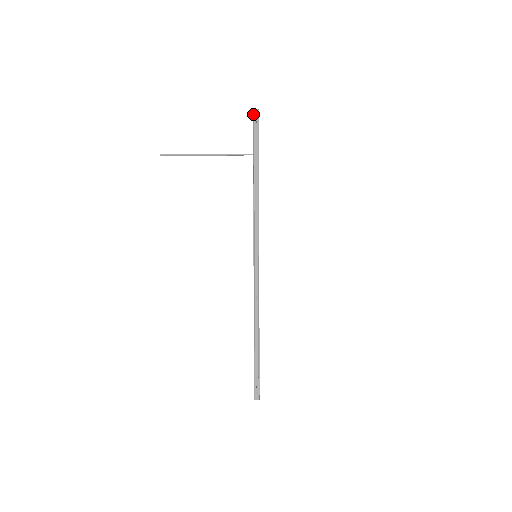
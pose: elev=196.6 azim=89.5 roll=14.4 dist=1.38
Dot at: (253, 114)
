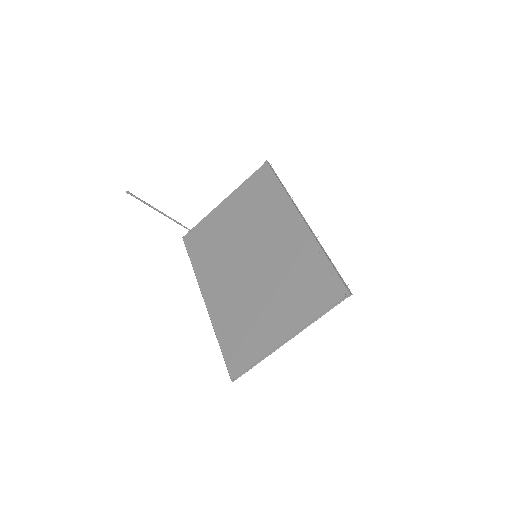
Dot at: (267, 161)
